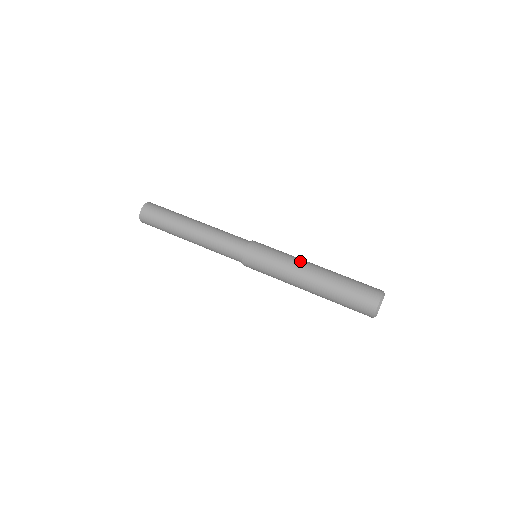
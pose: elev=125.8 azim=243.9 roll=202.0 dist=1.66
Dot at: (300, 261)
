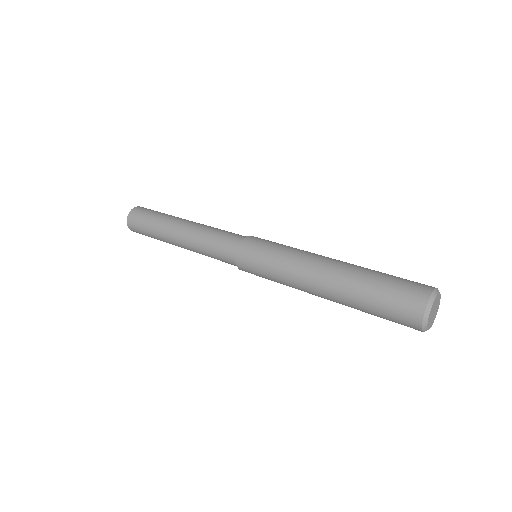
Dot at: occluded
